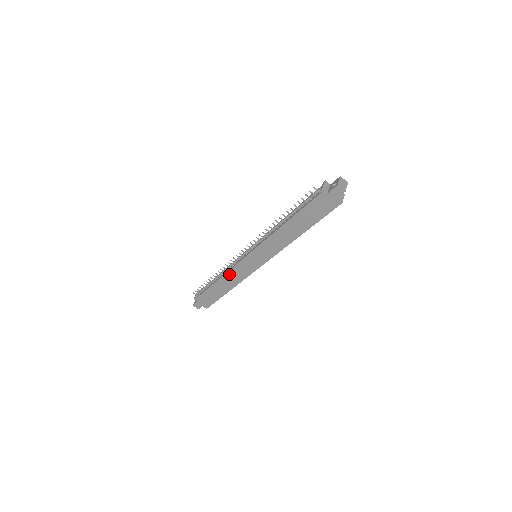
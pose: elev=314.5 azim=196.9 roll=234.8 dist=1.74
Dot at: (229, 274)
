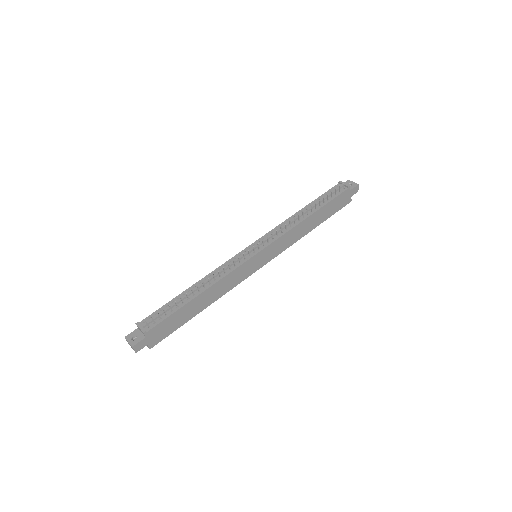
Dot at: (222, 281)
